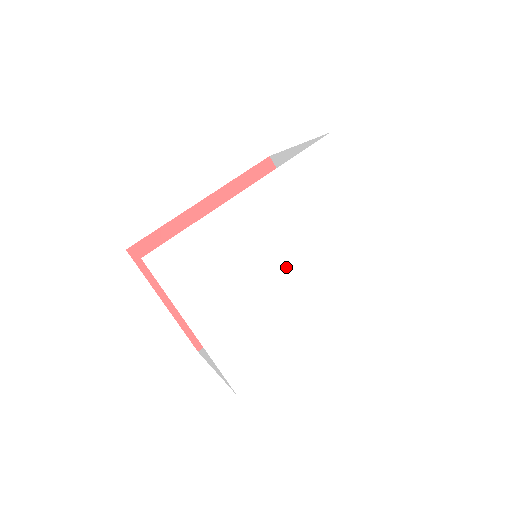
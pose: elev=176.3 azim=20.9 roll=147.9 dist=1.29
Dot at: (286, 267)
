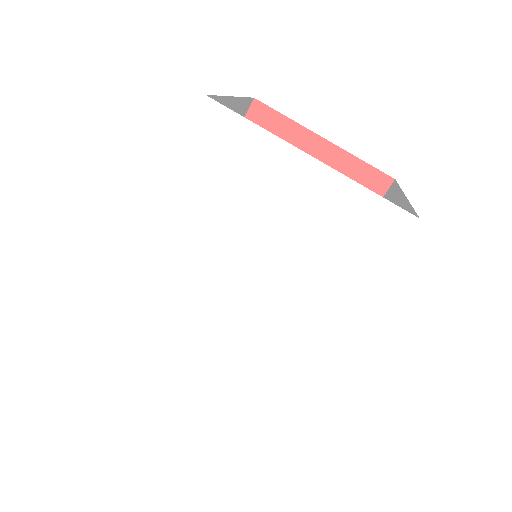
Dot at: (240, 297)
